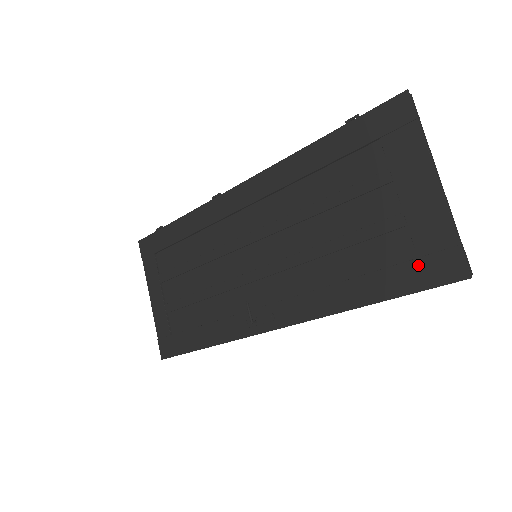
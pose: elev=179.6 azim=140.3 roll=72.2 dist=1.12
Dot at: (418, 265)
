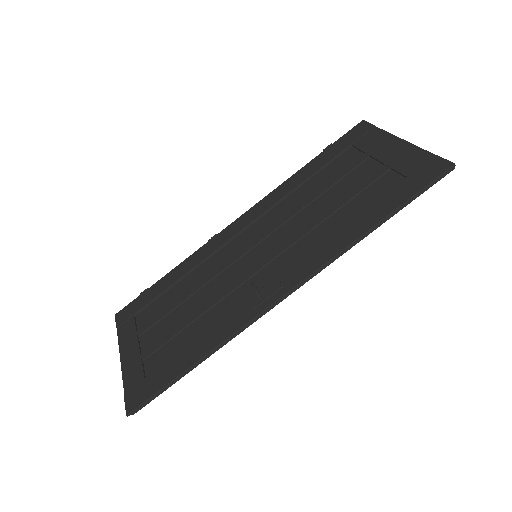
Dot at: (410, 179)
